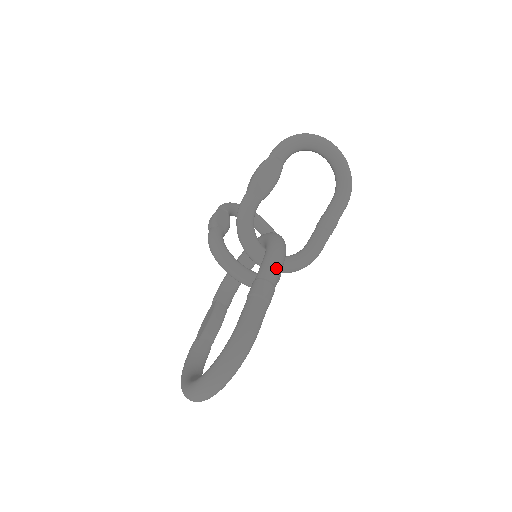
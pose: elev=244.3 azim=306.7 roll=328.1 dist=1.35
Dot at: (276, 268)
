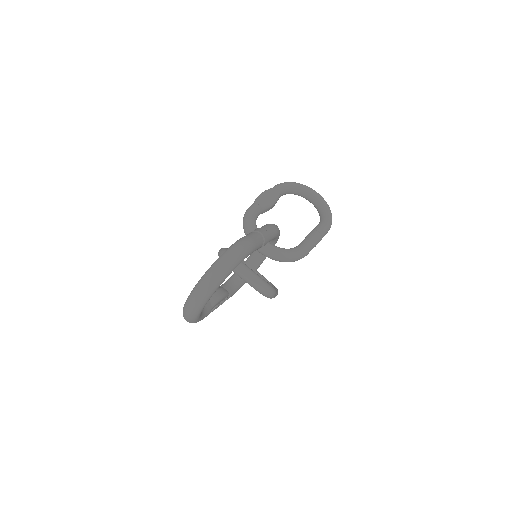
Dot at: (271, 228)
